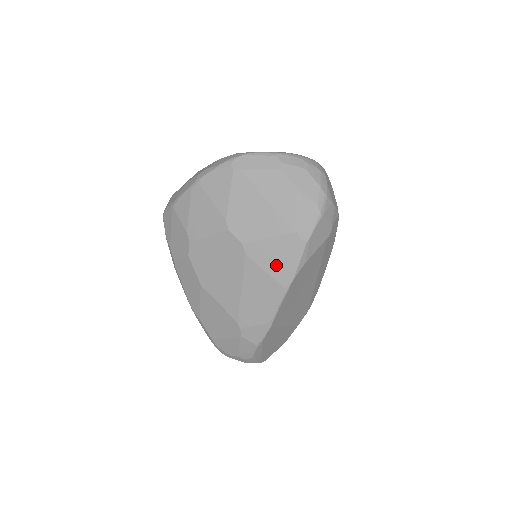
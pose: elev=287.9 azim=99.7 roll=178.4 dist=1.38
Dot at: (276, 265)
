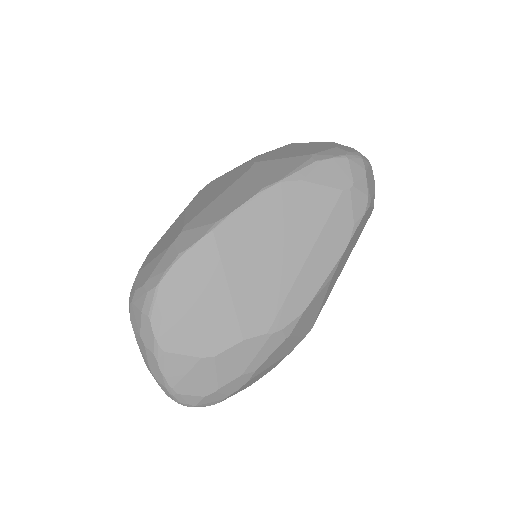
Dot at: (271, 173)
